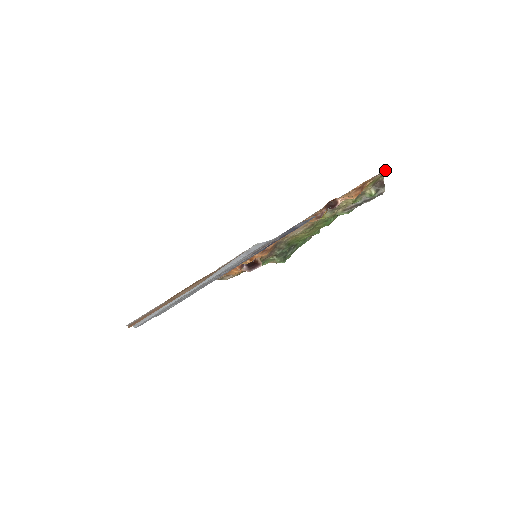
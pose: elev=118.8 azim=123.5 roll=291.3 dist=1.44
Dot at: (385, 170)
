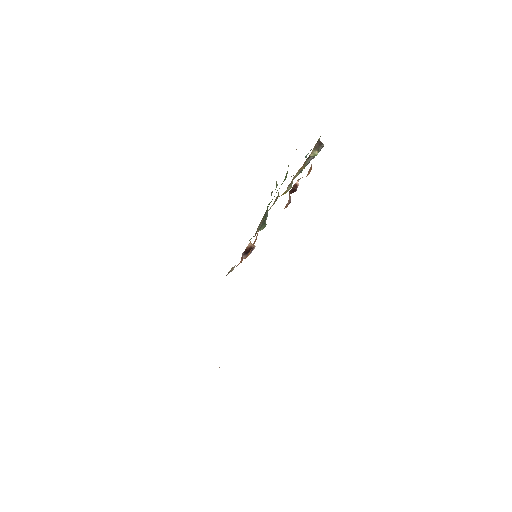
Dot at: occluded
